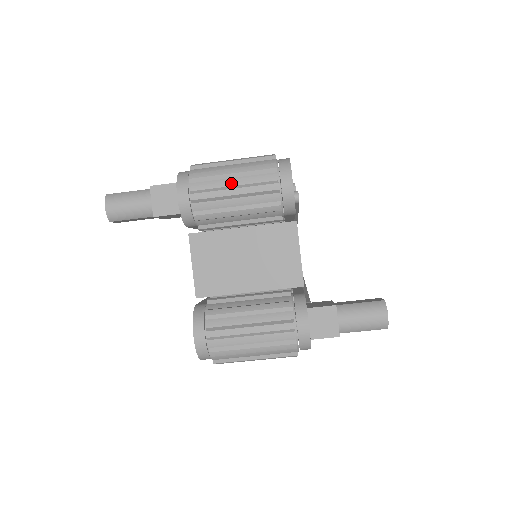
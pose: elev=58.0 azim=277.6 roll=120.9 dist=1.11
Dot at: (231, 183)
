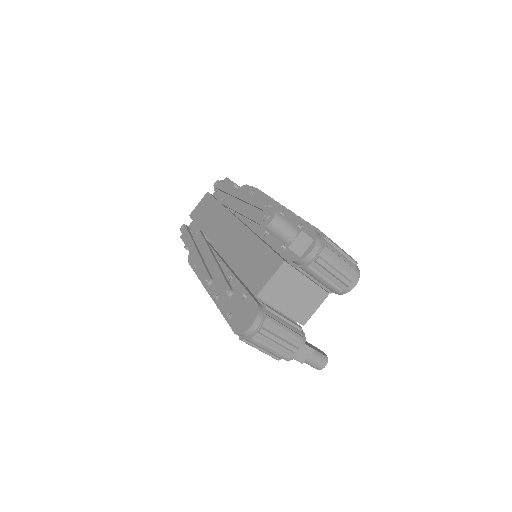
Dot at: (337, 266)
